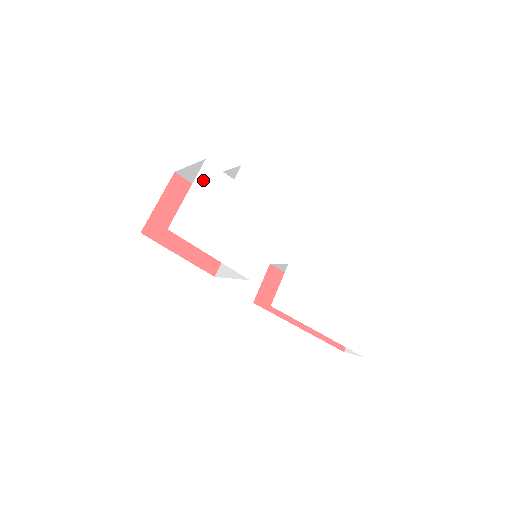
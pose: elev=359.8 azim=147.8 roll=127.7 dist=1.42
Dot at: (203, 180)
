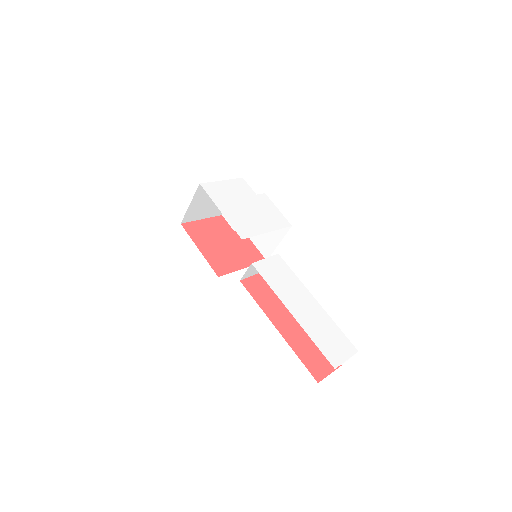
Dot at: (236, 183)
